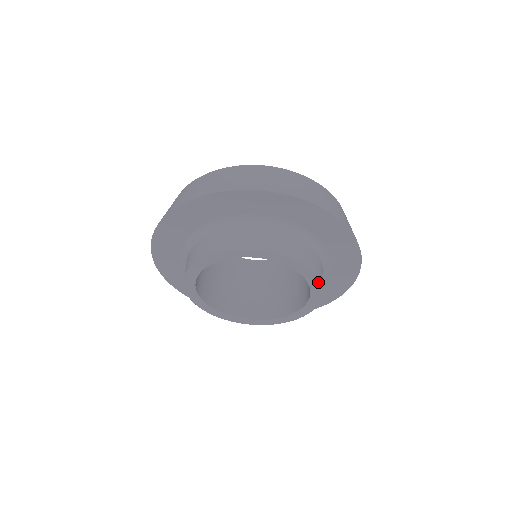
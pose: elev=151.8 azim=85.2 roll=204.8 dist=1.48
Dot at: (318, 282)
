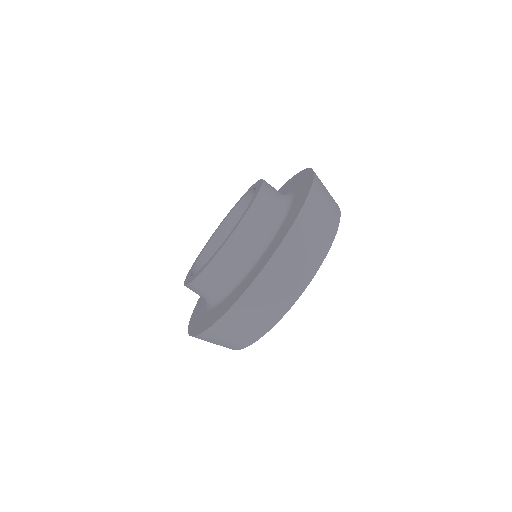
Dot at: (259, 191)
